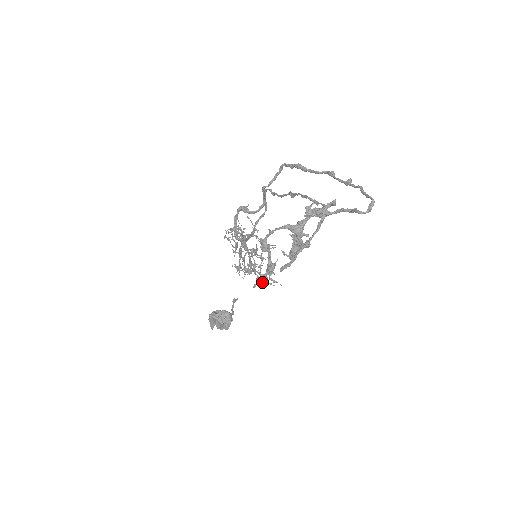
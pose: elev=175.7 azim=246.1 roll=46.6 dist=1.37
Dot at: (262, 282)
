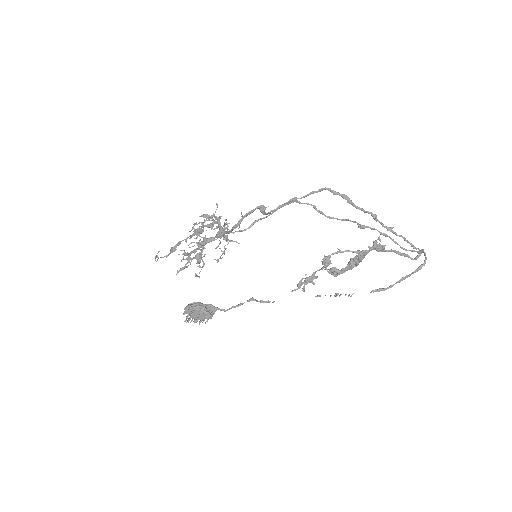
Dot at: occluded
